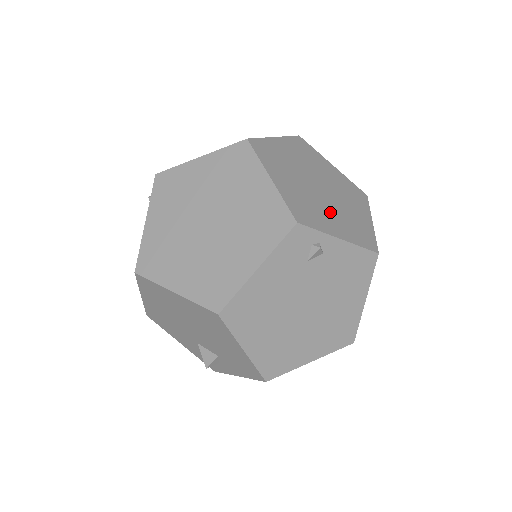
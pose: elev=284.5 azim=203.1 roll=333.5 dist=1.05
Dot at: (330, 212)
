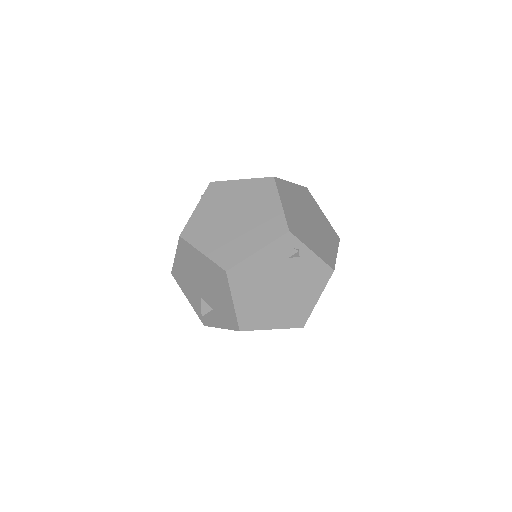
Dot at: (311, 235)
